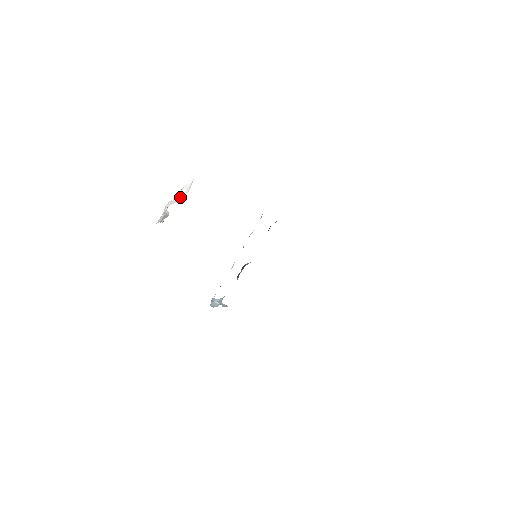
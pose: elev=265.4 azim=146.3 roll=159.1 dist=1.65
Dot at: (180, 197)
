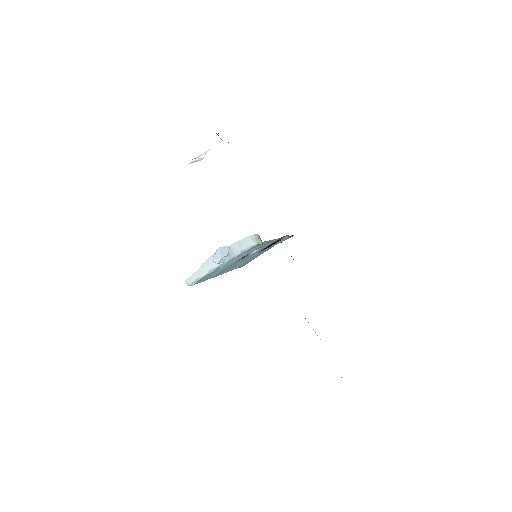
Dot at: occluded
